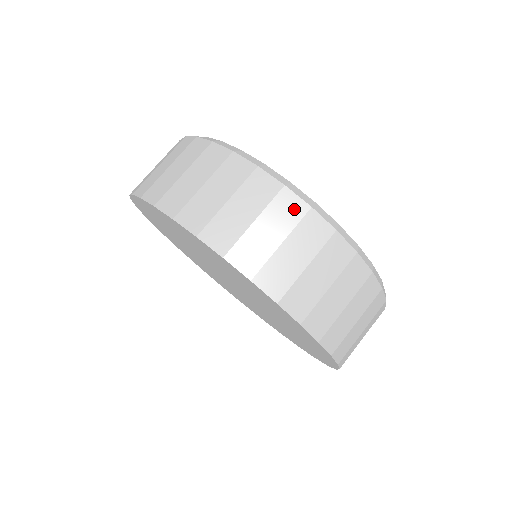
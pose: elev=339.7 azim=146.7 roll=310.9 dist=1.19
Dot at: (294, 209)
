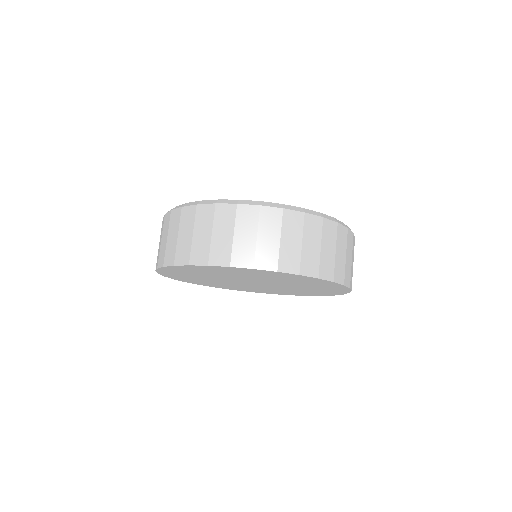
Dot at: (228, 212)
